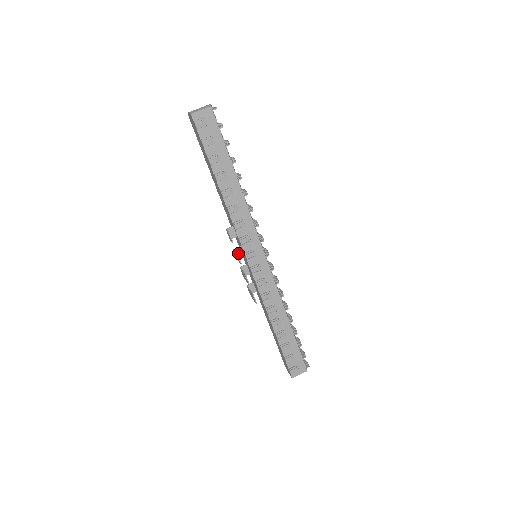
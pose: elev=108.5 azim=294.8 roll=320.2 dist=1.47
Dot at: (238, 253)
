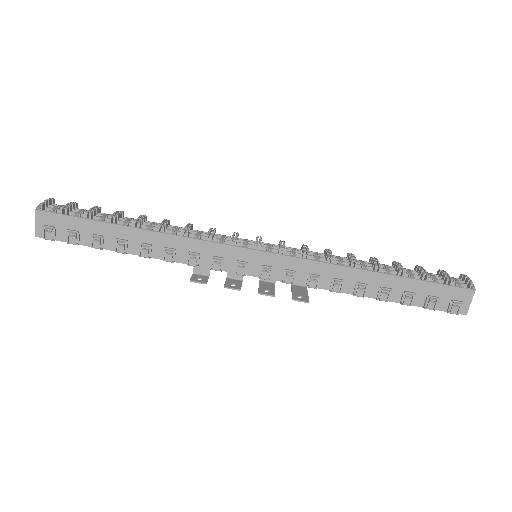
Dot at: (235, 276)
